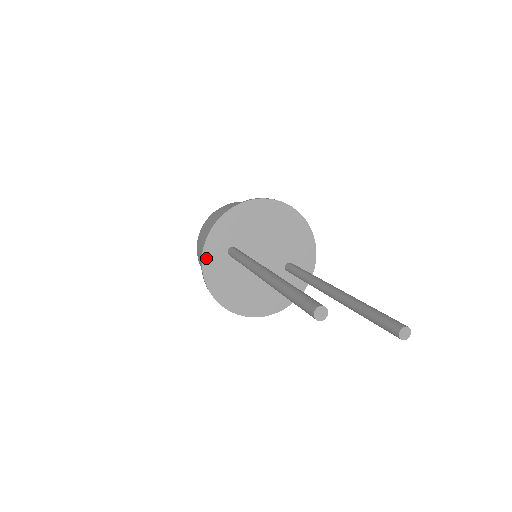
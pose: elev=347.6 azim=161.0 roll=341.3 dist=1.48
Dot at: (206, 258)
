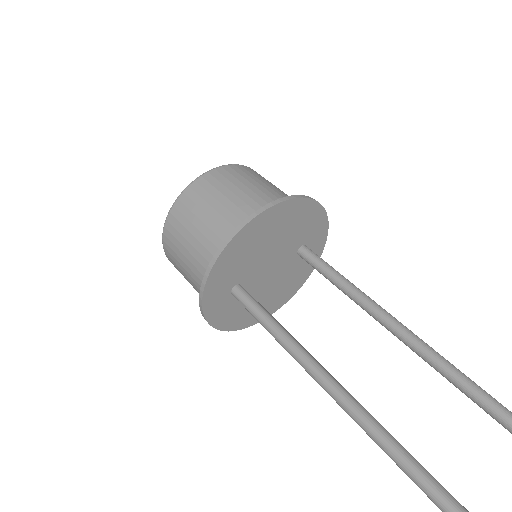
Dot at: (210, 316)
